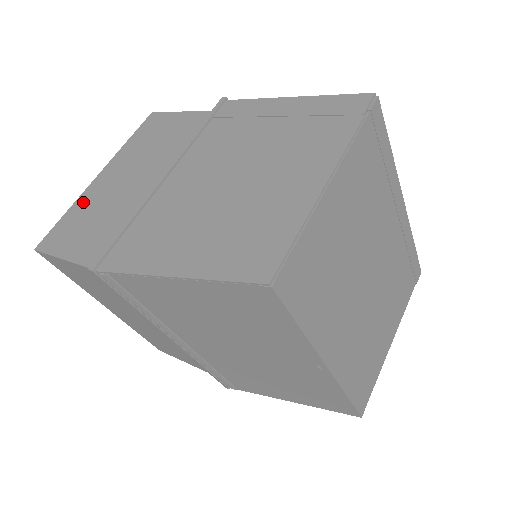
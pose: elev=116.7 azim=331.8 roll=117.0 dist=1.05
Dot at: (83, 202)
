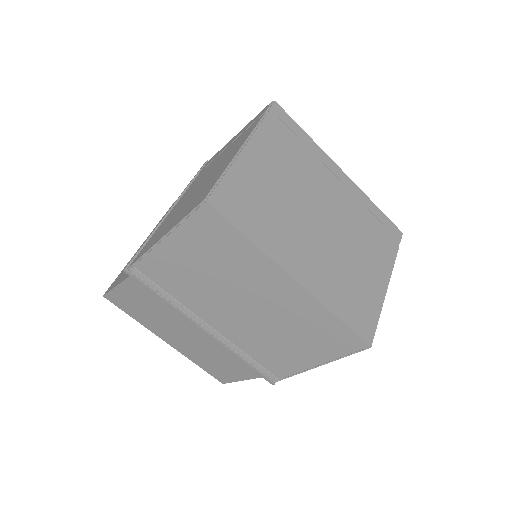
Dot at: occluded
